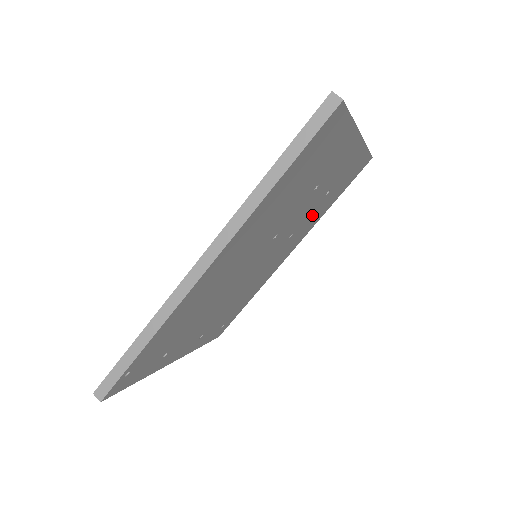
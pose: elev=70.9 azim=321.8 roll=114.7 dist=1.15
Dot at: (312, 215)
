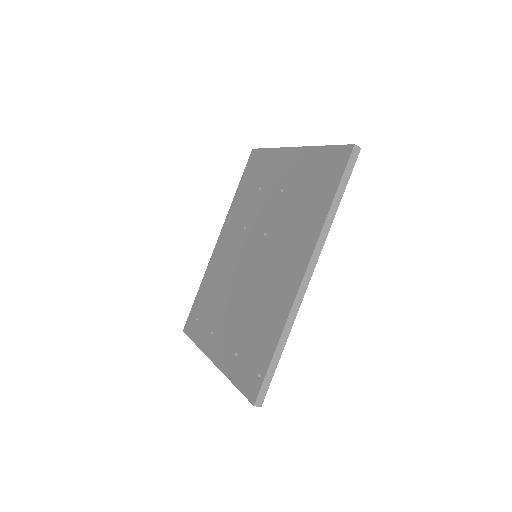
Dot at: occluded
